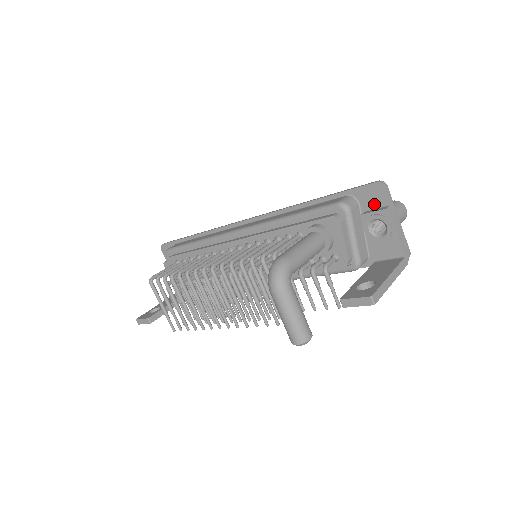
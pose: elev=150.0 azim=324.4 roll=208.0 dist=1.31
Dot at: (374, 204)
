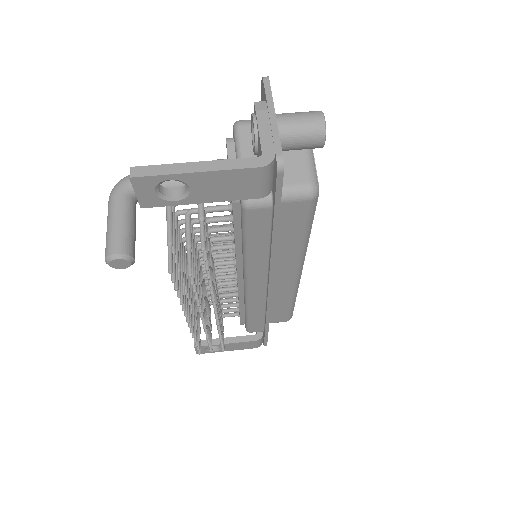
Dot at: occluded
